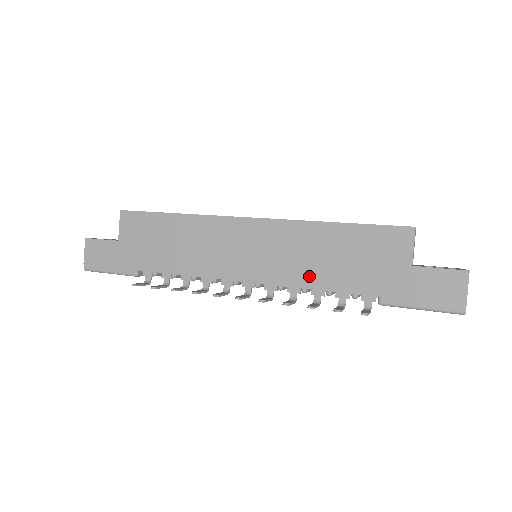
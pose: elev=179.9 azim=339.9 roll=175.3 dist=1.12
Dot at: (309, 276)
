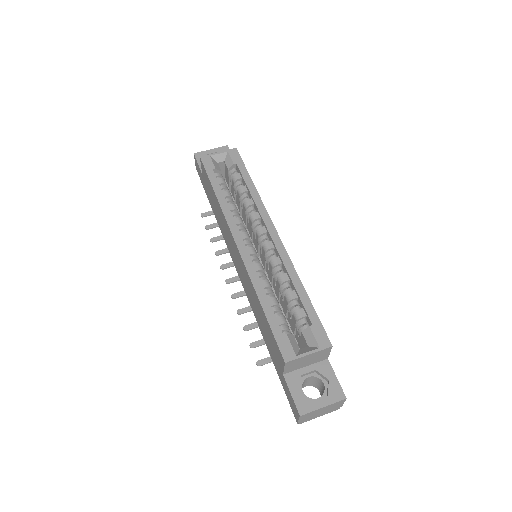
Dot at: (254, 310)
